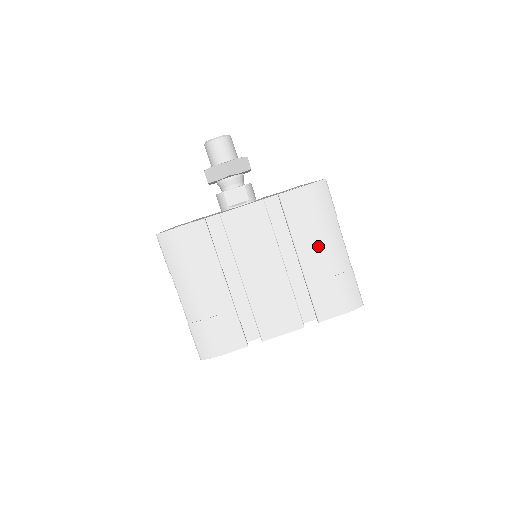
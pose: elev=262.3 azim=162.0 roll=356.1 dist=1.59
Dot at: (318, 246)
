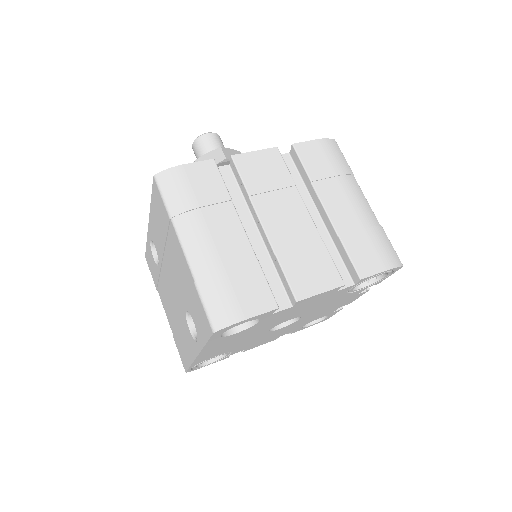
Dot at: (342, 196)
